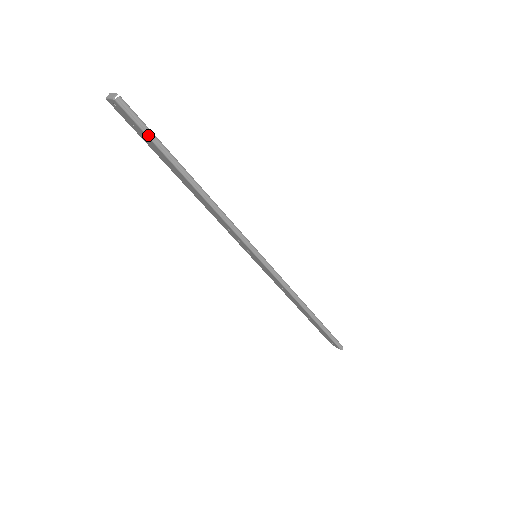
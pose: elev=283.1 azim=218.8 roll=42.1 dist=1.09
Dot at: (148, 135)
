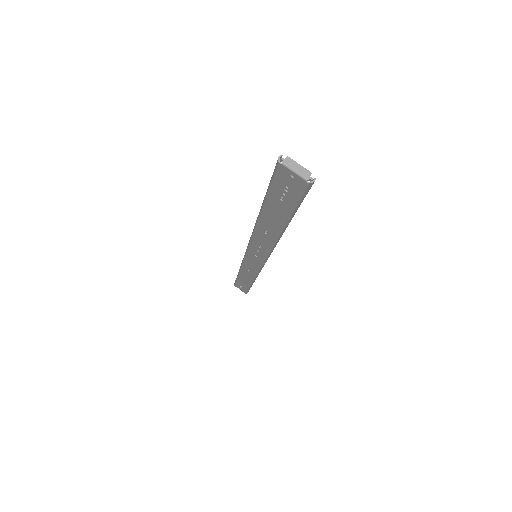
Dot at: (298, 205)
